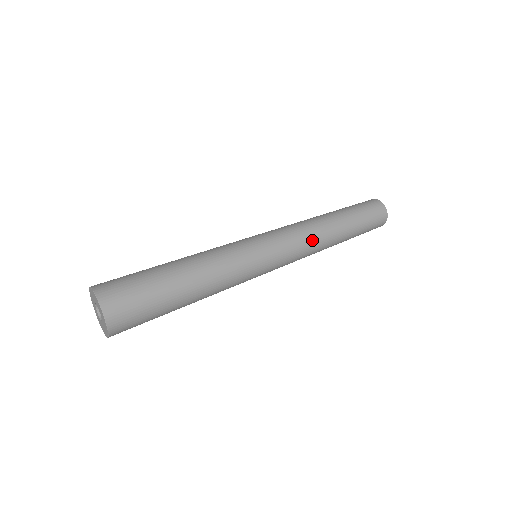
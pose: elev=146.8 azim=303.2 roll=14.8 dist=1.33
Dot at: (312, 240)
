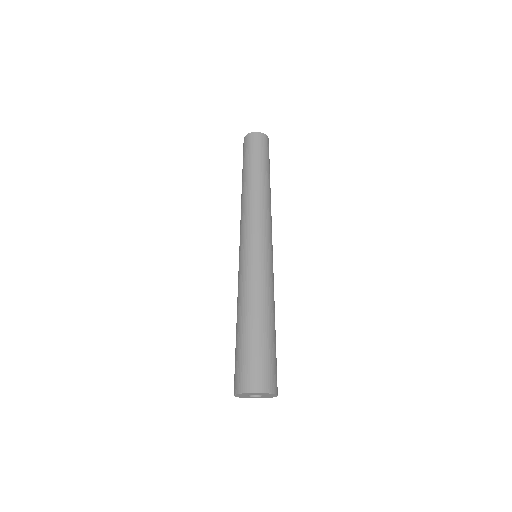
Dot at: occluded
